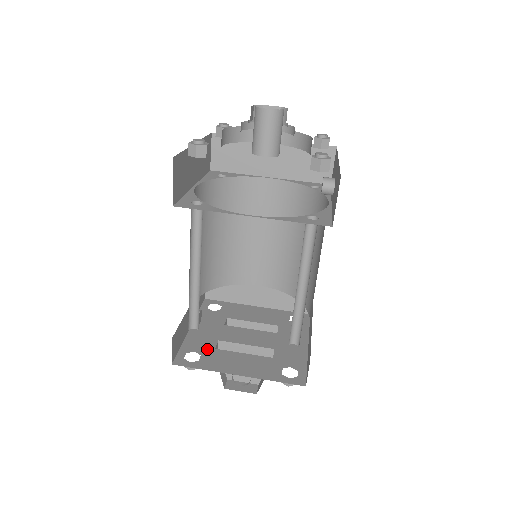
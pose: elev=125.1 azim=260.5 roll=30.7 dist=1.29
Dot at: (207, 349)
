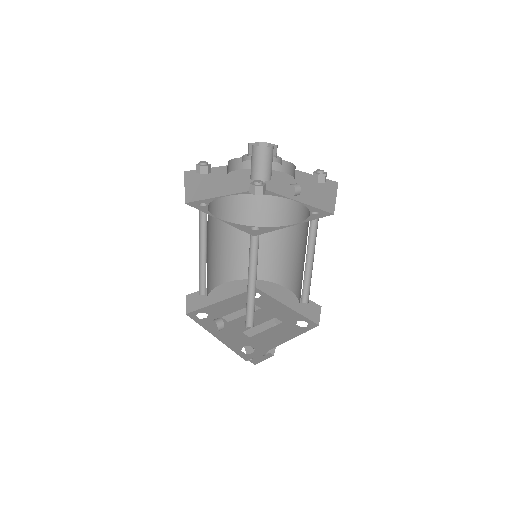
Dot at: (247, 341)
